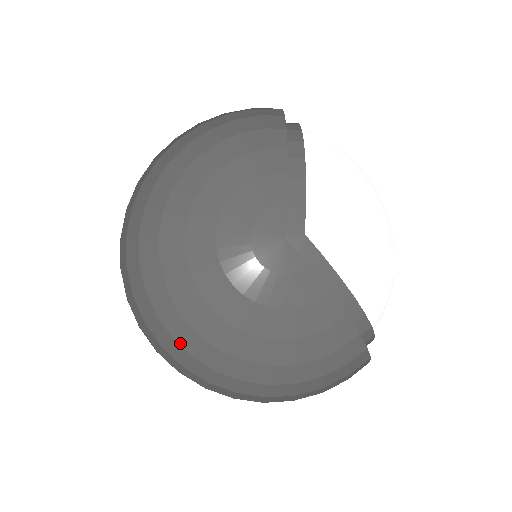
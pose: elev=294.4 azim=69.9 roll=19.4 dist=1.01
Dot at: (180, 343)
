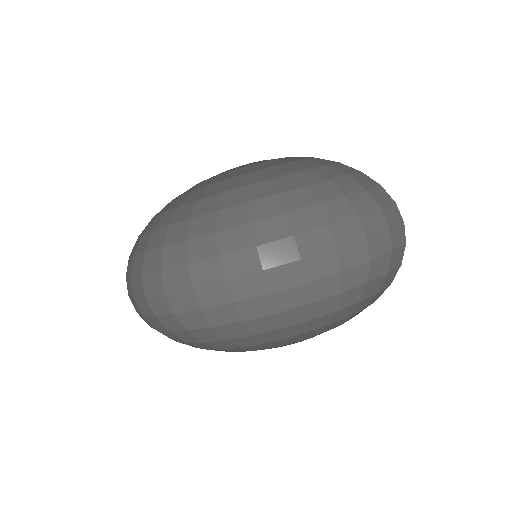
Dot at: (176, 222)
